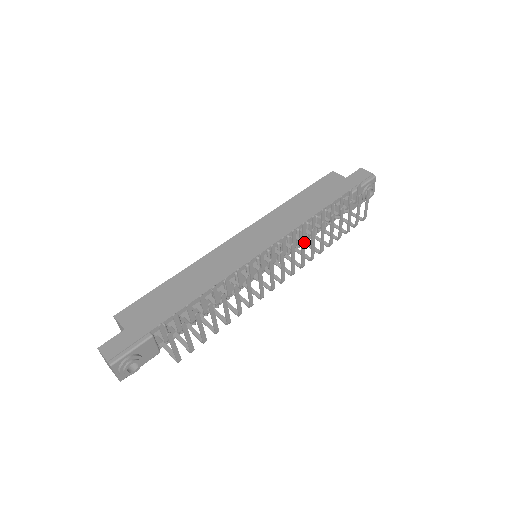
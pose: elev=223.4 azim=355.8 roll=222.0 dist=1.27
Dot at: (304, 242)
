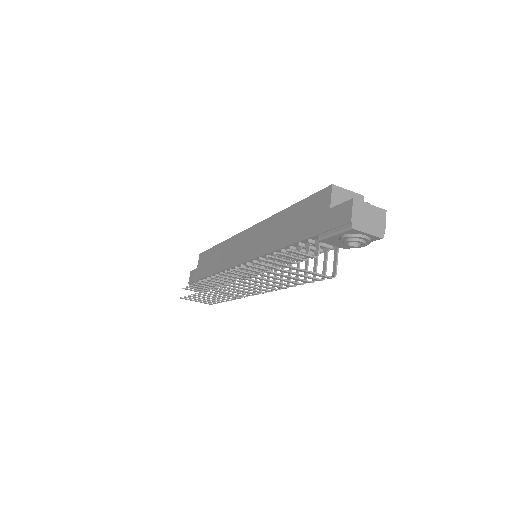
Dot at: (240, 284)
